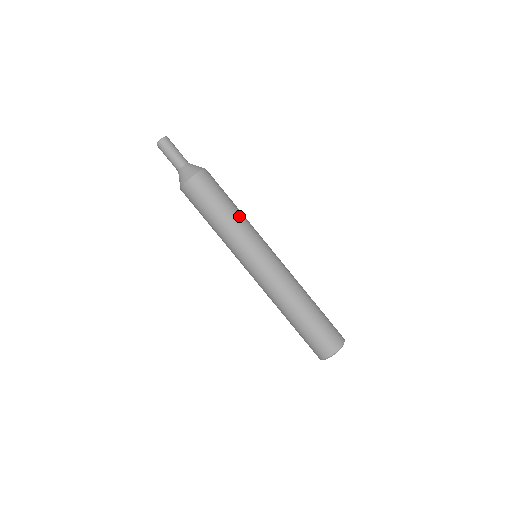
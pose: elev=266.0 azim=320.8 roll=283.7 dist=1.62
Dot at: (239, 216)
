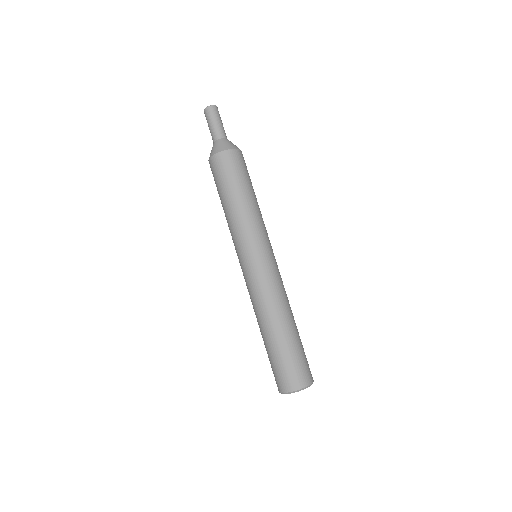
Dot at: (251, 208)
